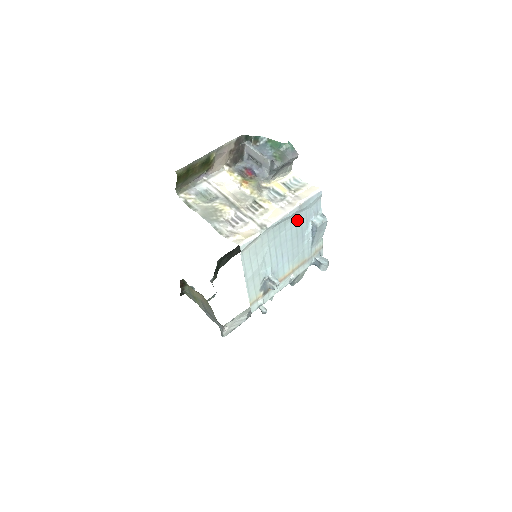
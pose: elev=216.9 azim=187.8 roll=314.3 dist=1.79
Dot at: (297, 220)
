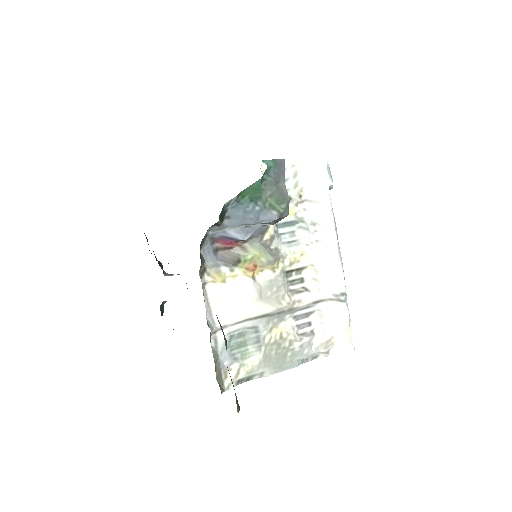
Dot at: occluded
